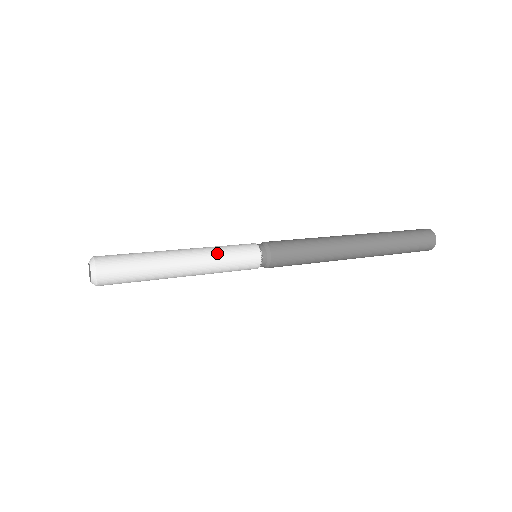
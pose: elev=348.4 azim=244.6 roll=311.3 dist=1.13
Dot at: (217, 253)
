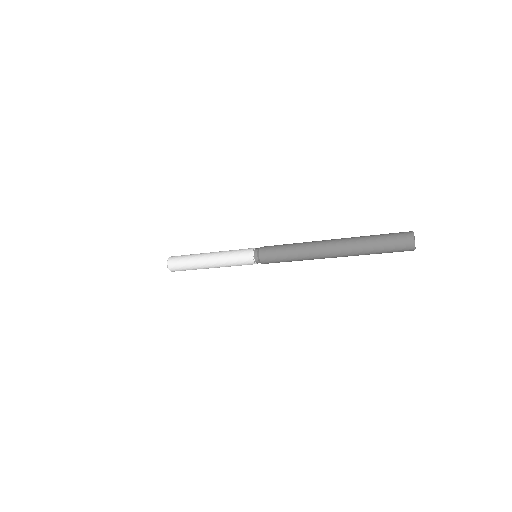
Dot at: (228, 251)
